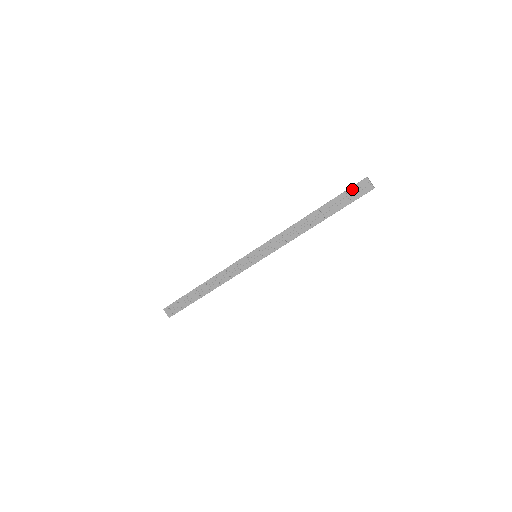
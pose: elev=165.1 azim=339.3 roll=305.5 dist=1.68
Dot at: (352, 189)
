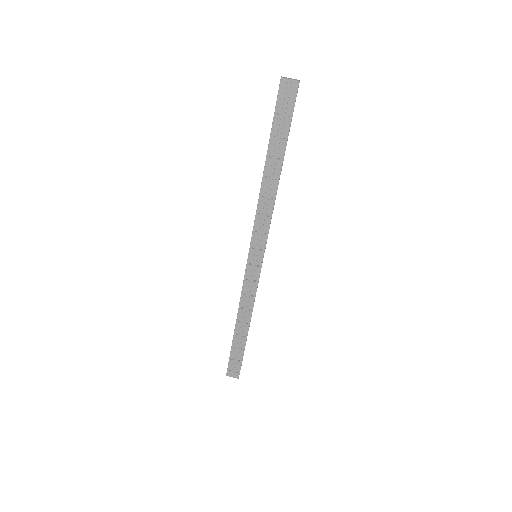
Dot at: (279, 104)
